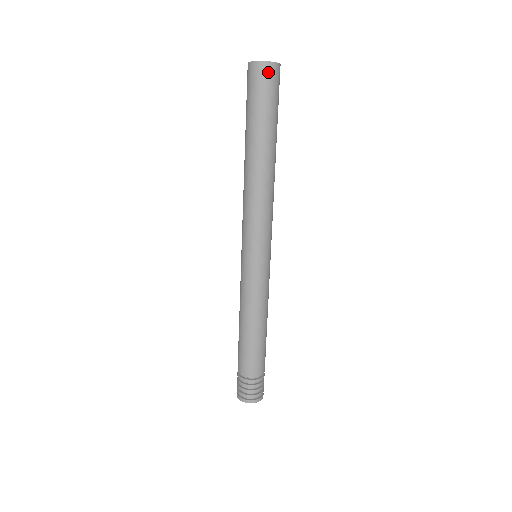
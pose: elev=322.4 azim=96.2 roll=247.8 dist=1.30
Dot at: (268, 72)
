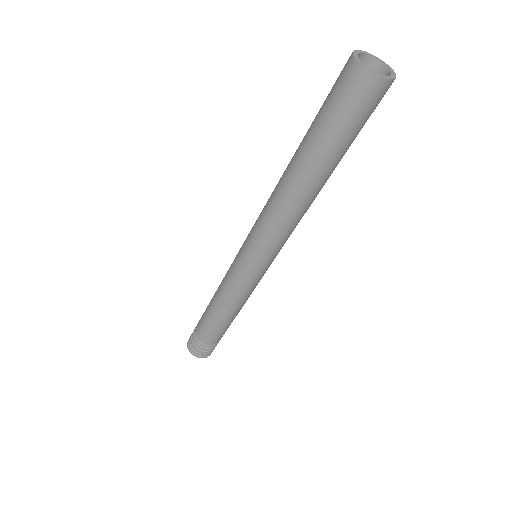
Dot at: (371, 89)
